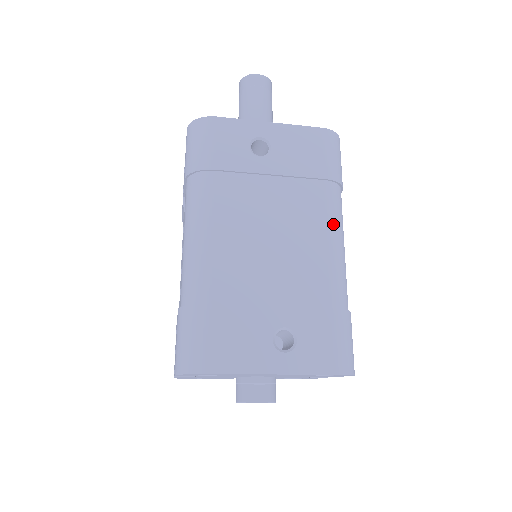
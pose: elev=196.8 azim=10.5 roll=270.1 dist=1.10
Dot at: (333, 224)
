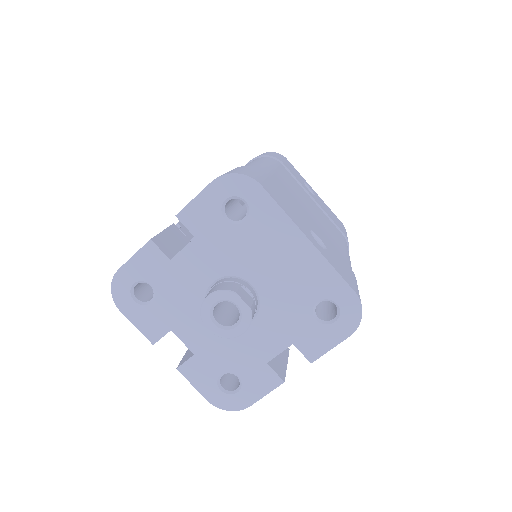
Dot at: (348, 251)
